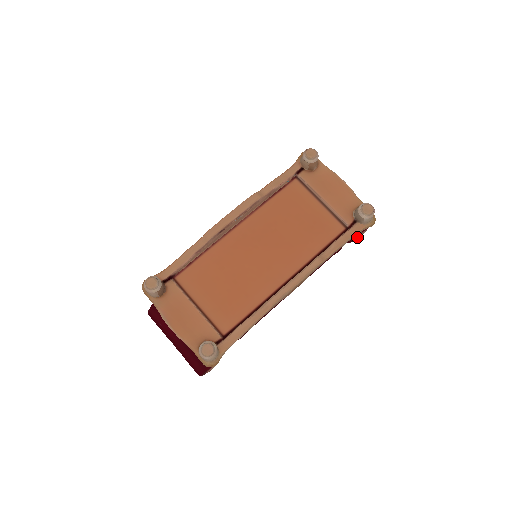
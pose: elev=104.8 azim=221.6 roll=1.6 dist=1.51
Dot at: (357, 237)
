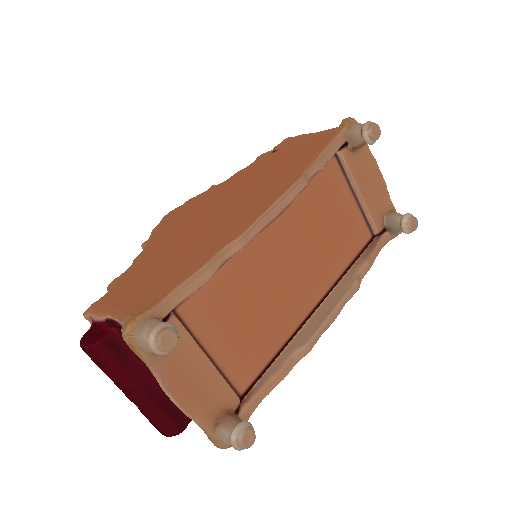
Dot at: occluded
